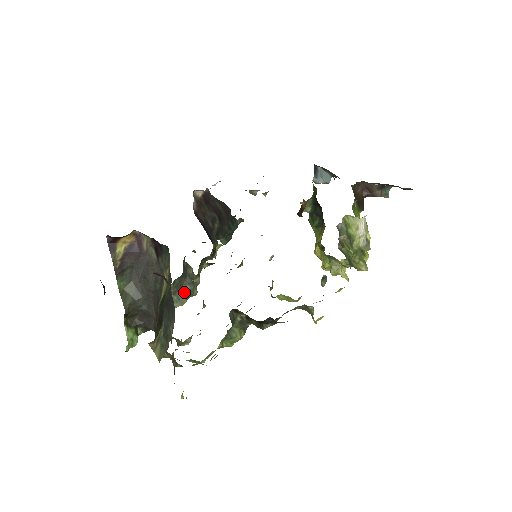
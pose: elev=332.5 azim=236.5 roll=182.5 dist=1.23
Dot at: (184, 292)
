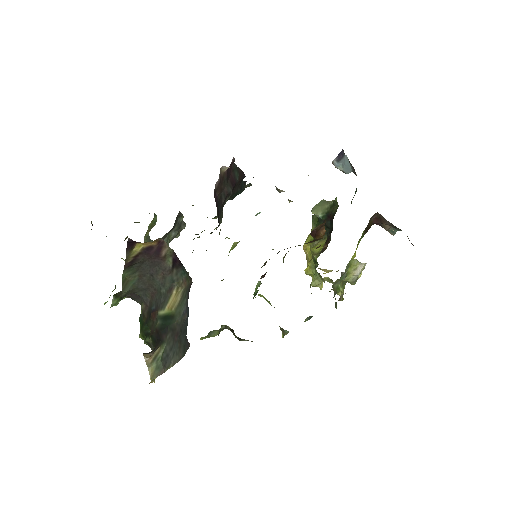
Dot at: (168, 239)
